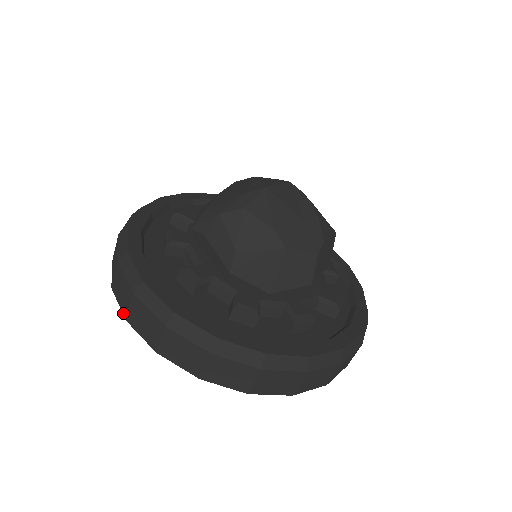
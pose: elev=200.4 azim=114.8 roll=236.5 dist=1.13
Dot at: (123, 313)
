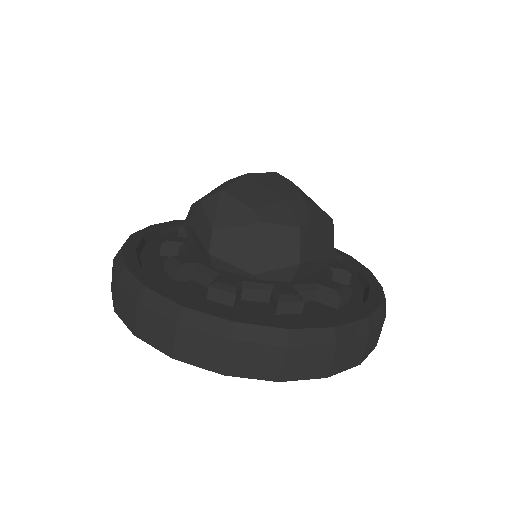
Dot at: (113, 305)
